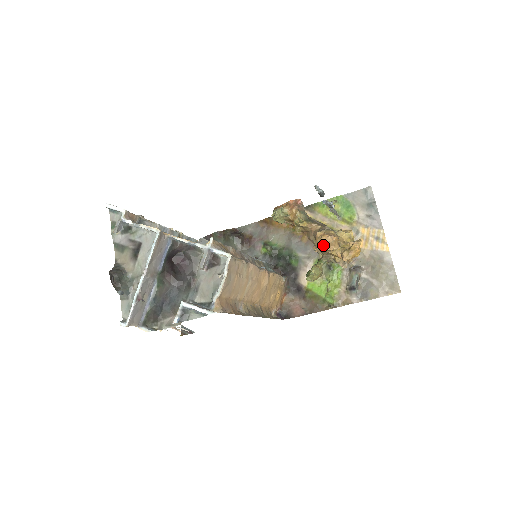
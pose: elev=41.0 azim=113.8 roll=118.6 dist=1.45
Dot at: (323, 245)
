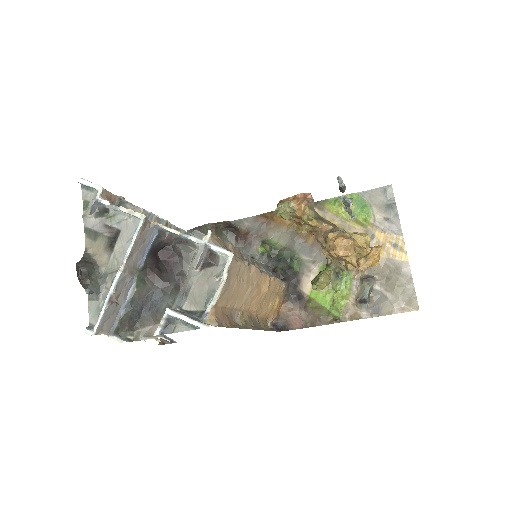
Dot at: (336, 249)
